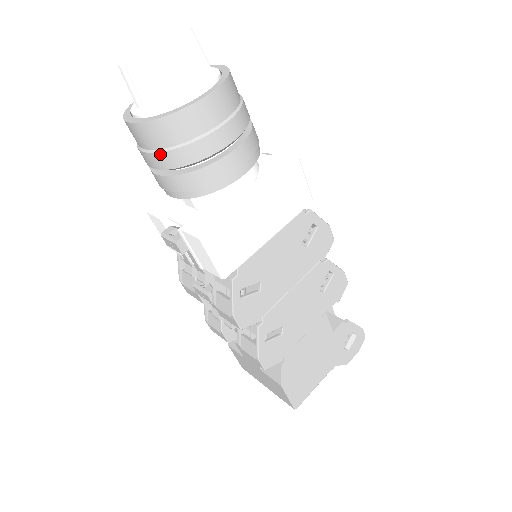
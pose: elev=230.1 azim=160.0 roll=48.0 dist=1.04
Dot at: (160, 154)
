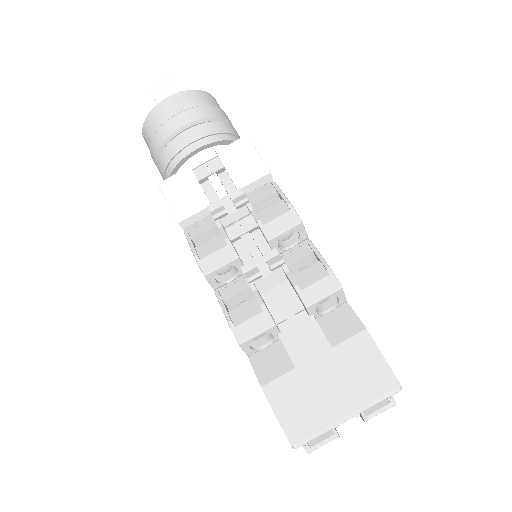
Dot at: (196, 108)
